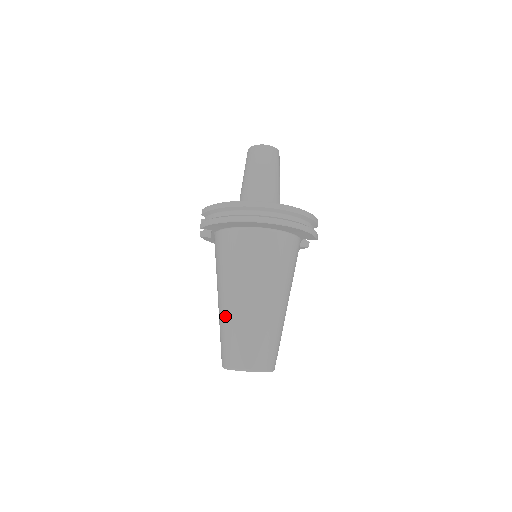
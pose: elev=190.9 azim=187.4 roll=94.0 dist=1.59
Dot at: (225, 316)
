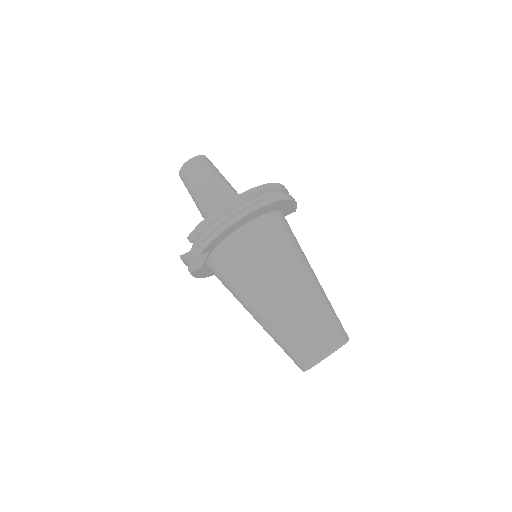
Dot at: (280, 318)
